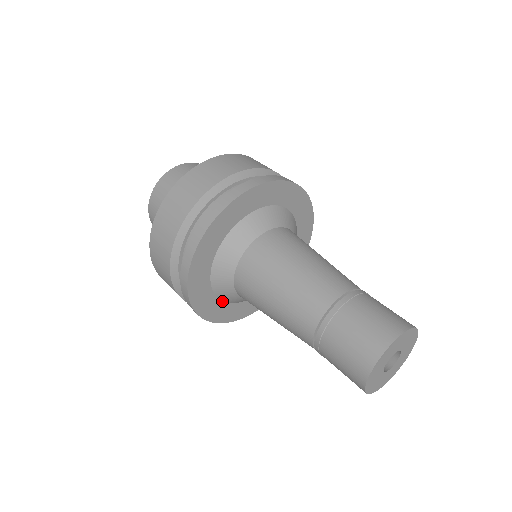
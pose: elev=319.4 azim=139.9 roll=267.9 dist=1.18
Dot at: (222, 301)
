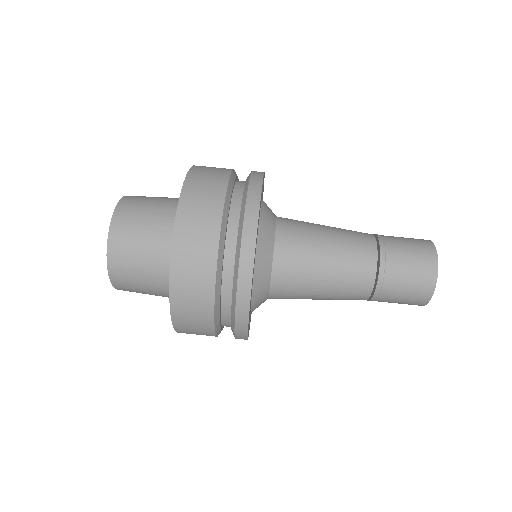
Dot at: (250, 311)
